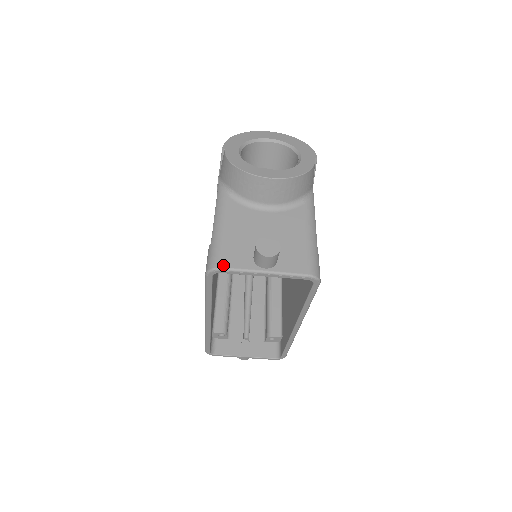
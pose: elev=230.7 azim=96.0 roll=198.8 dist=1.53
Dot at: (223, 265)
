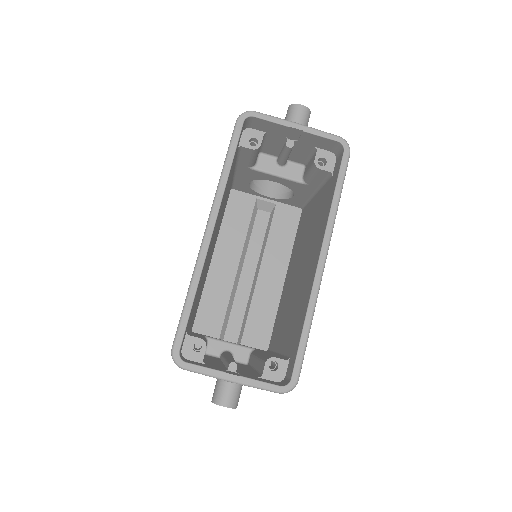
Dot at: (257, 113)
